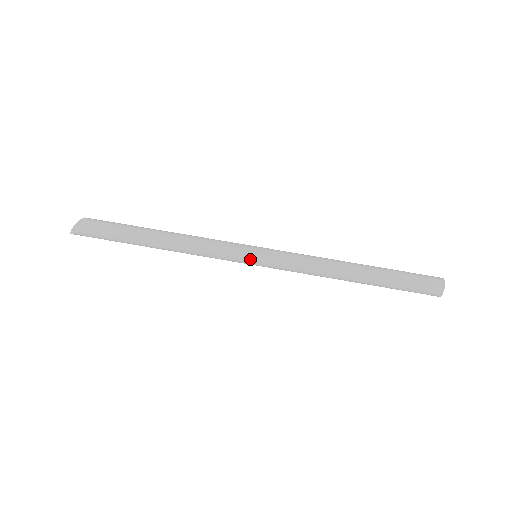
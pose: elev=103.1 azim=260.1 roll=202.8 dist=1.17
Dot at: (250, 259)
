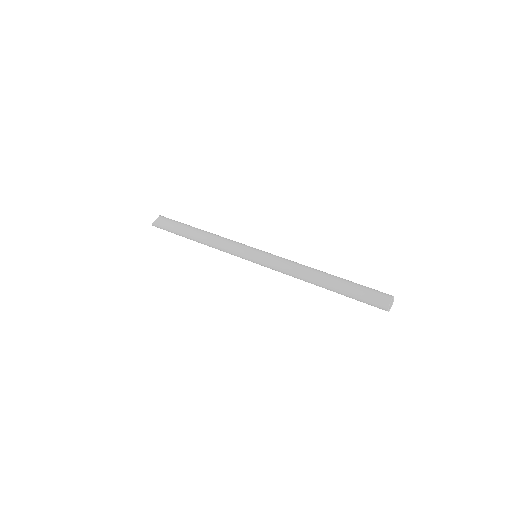
Dot at: (249, 257)
